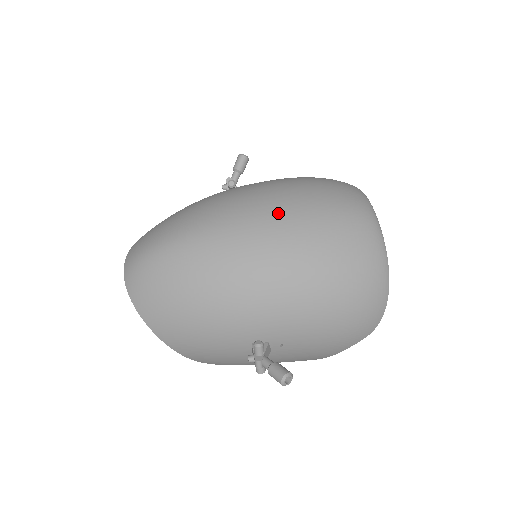
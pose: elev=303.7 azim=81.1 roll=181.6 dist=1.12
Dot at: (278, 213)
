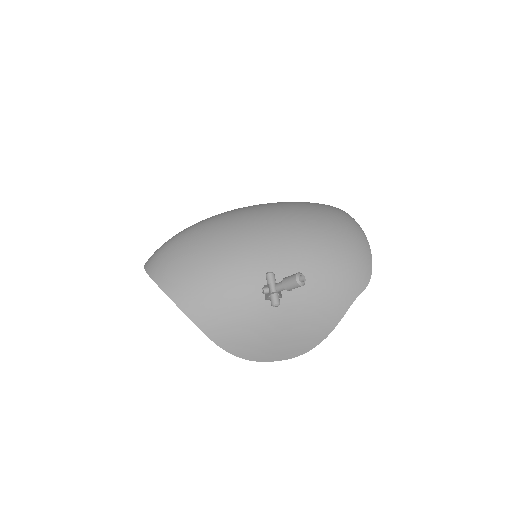
Dot at: (269, 203)
